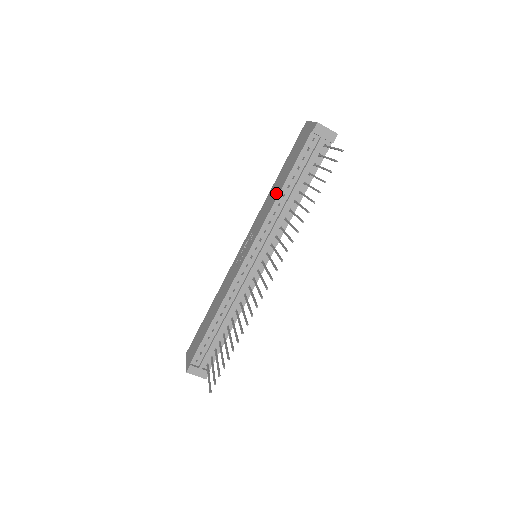
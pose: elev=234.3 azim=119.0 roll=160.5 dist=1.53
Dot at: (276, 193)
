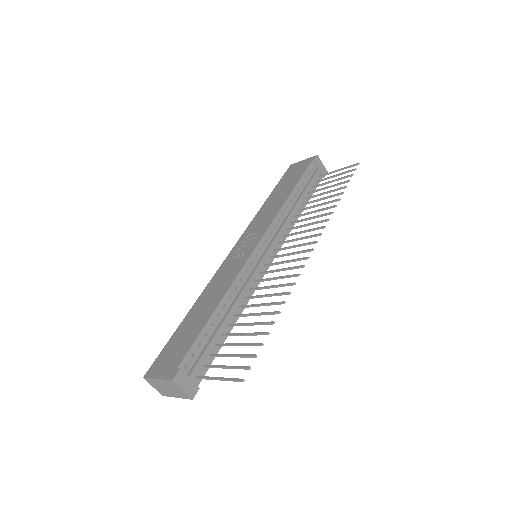
Dot at: (281, 199)
